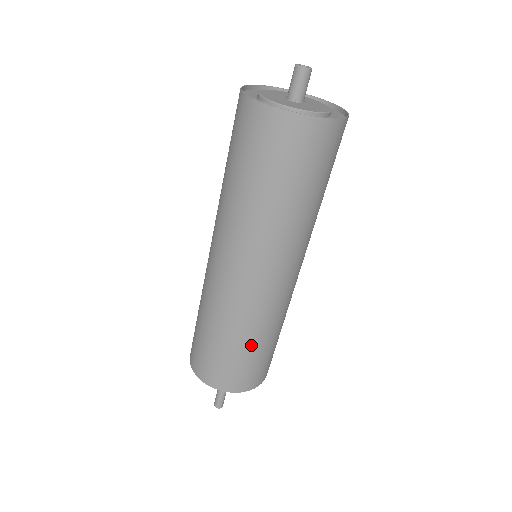
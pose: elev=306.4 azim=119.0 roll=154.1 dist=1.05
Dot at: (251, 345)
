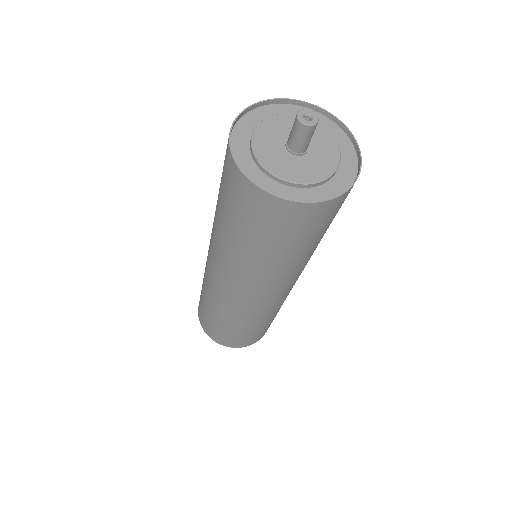
Dot at: (245, 328)
